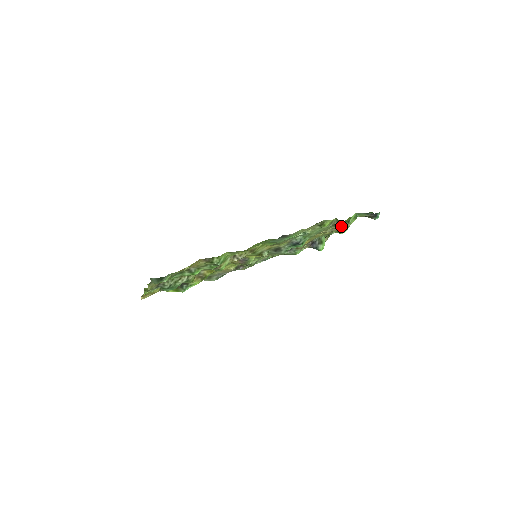
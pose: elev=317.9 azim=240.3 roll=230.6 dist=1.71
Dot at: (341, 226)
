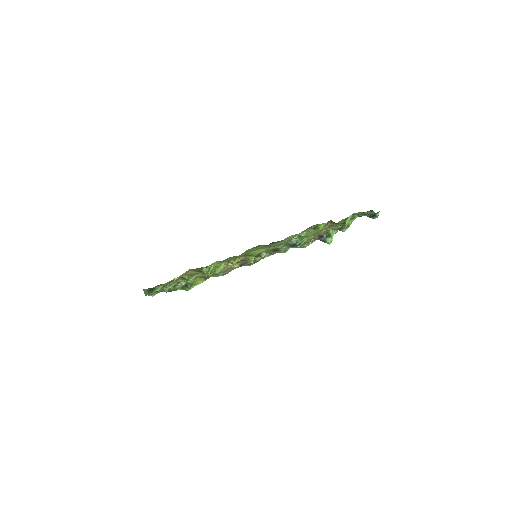
Dot at: occluded
